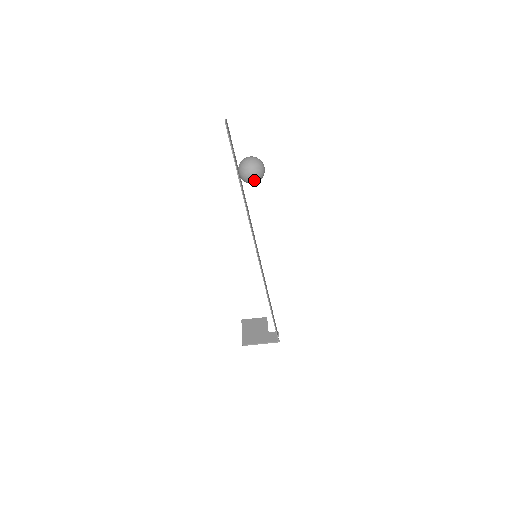
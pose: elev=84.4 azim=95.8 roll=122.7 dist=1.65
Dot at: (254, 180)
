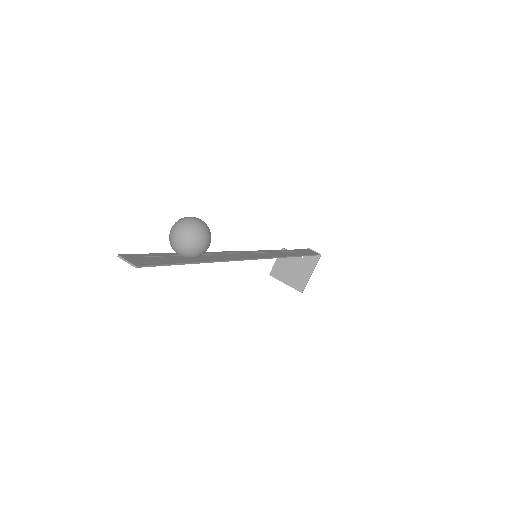
Dot at: (209, 244)
